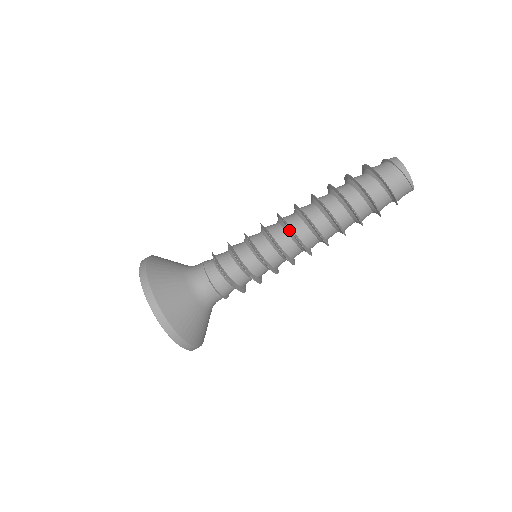
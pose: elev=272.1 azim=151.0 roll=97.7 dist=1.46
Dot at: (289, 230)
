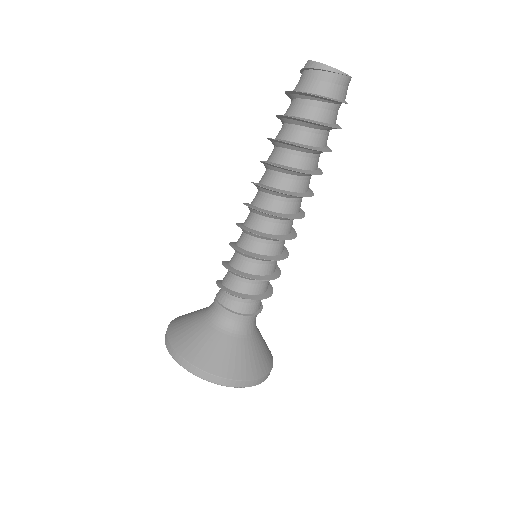
Dot at: (255, 210)
